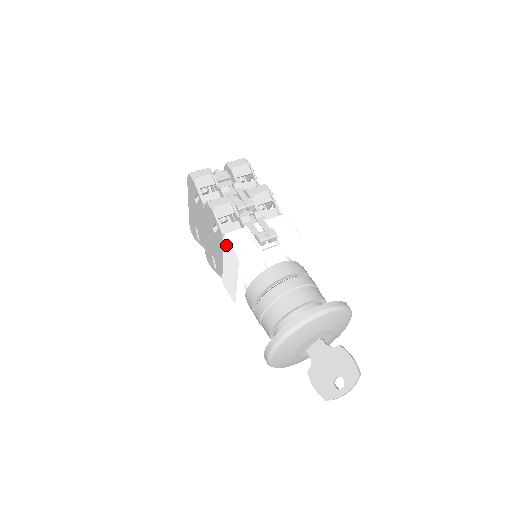
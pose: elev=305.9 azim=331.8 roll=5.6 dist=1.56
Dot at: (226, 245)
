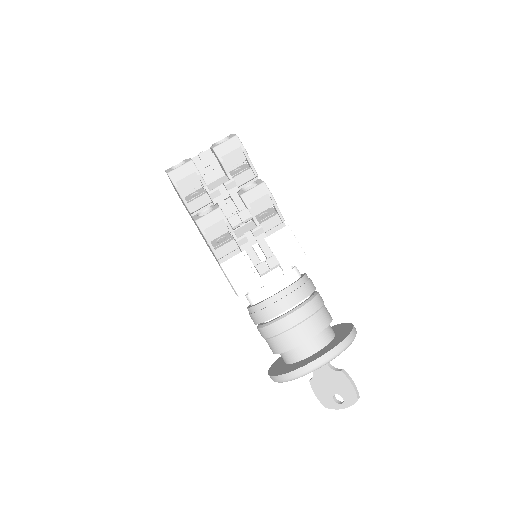
Dot at: occluded
